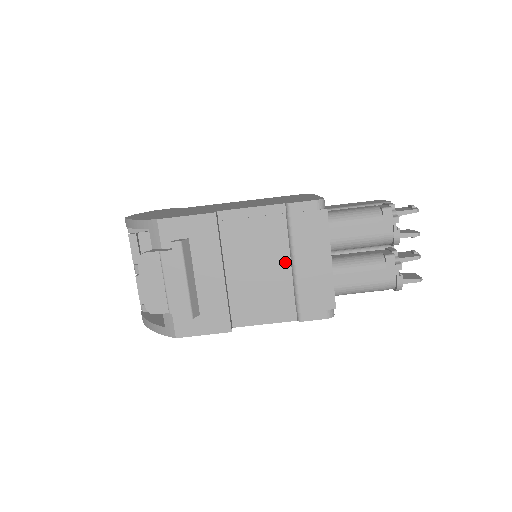
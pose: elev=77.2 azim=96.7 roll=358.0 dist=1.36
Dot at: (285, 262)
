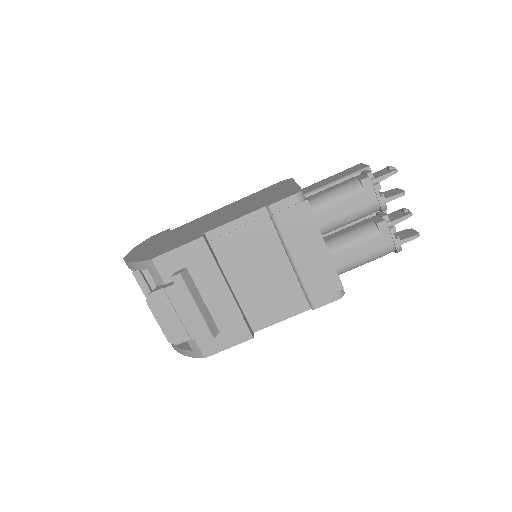
Dot at: (283, 260)
